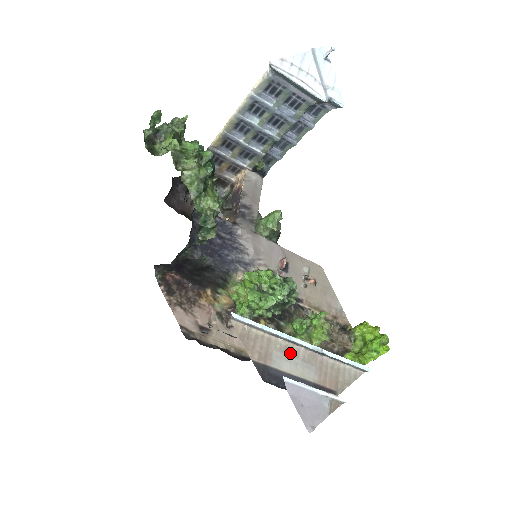
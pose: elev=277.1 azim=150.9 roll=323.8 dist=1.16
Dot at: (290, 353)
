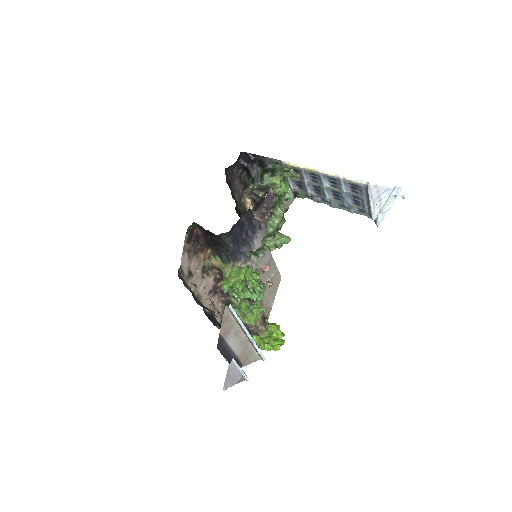
Dot at: (238, 335)
